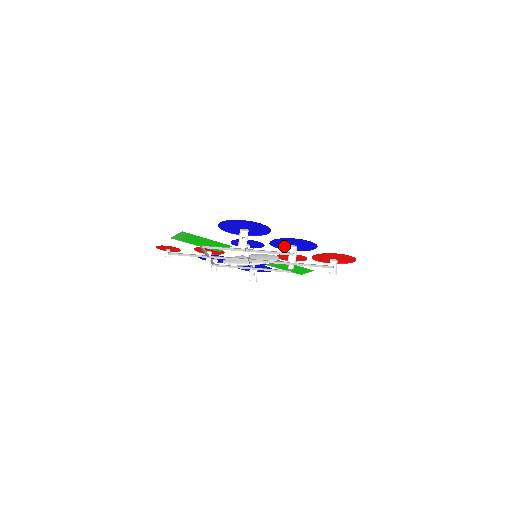
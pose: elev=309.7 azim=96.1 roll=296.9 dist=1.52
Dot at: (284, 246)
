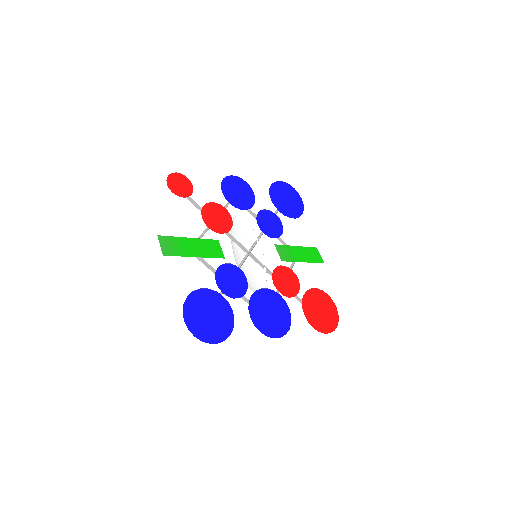
Dot at: (268, 298)
